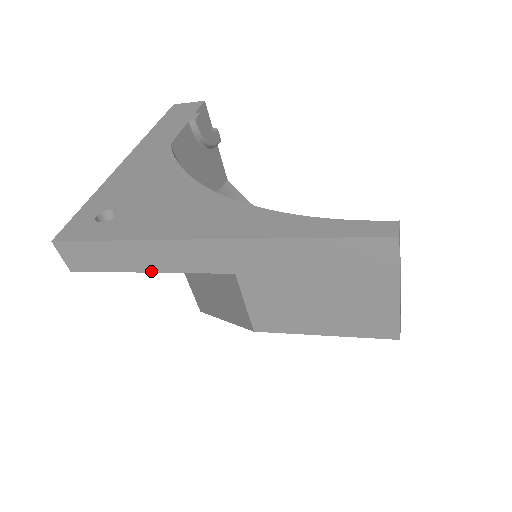
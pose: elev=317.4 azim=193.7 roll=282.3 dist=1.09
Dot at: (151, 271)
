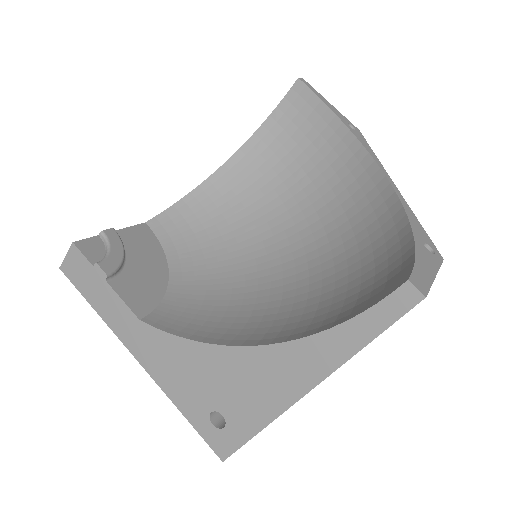
Dot at: occluded
